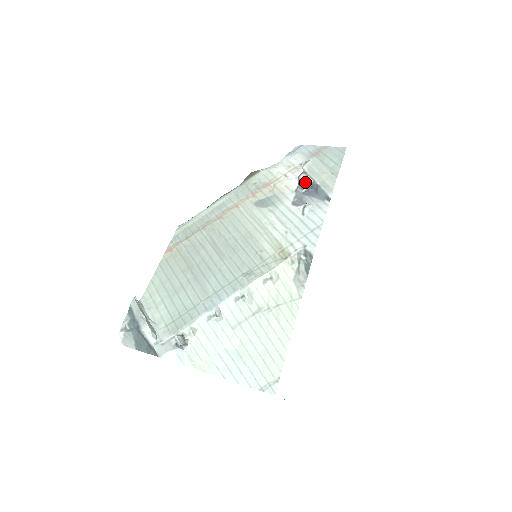
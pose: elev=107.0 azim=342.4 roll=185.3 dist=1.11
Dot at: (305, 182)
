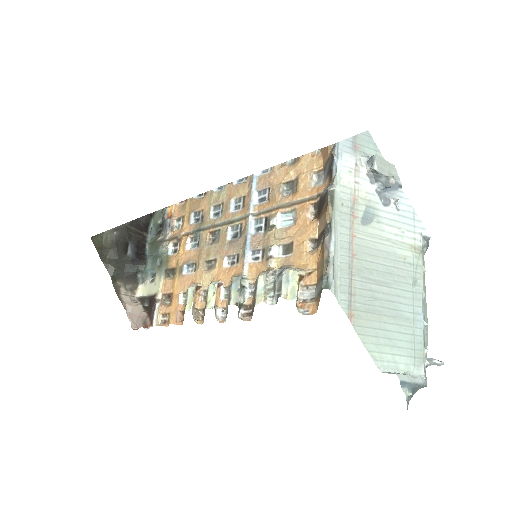
Dot at: (394, 184)
